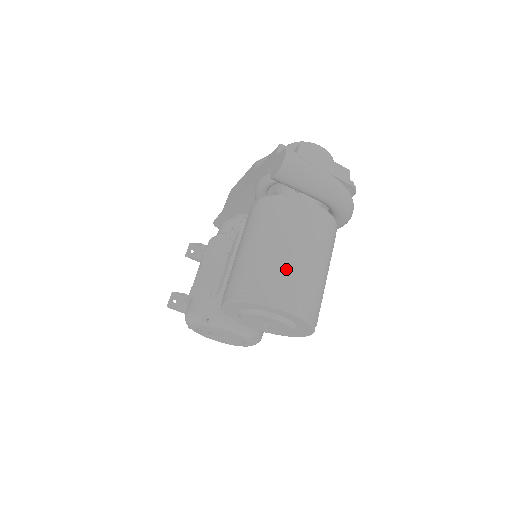
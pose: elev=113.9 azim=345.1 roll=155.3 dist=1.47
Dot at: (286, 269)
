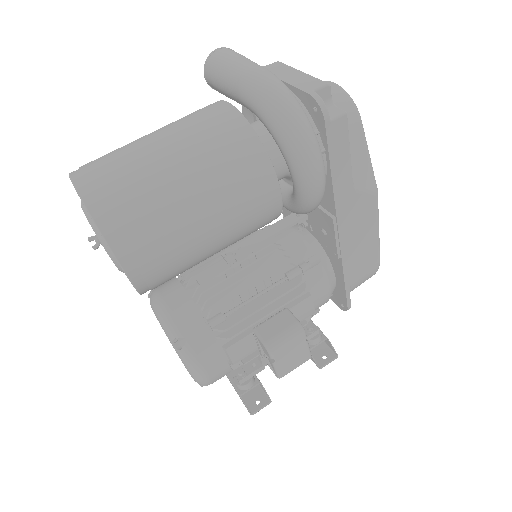
Dot at: (122, 148)
